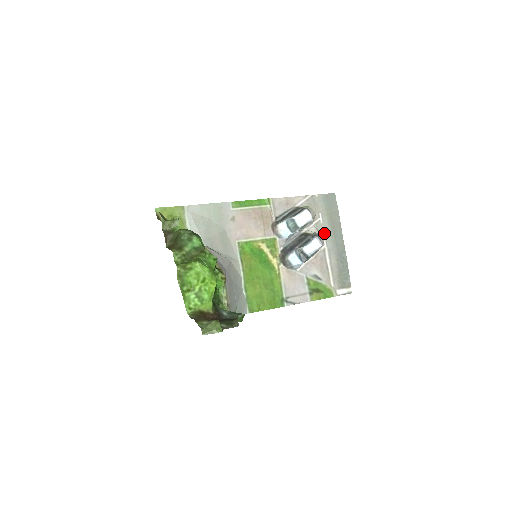
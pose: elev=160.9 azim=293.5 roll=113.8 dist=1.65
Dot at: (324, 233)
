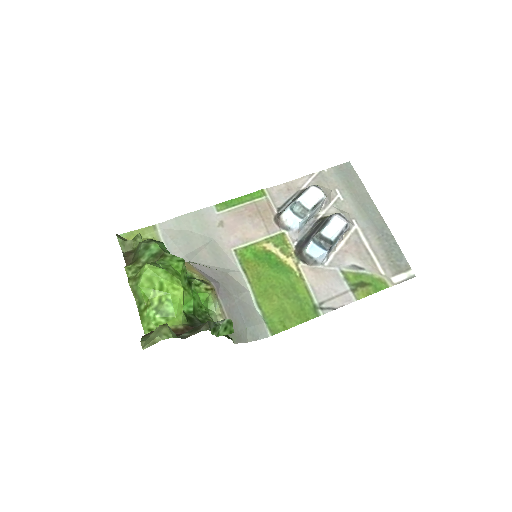
Dot at: (349, 211)
